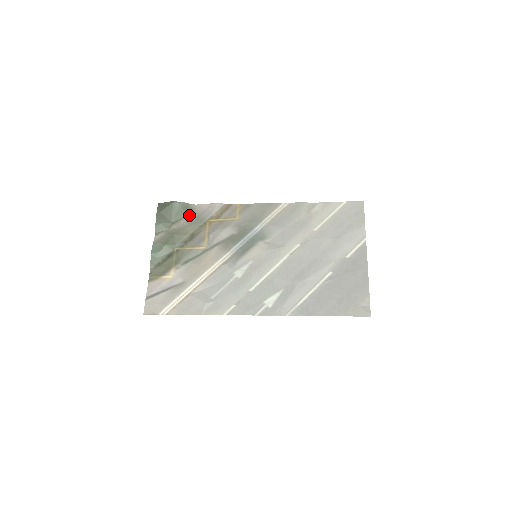
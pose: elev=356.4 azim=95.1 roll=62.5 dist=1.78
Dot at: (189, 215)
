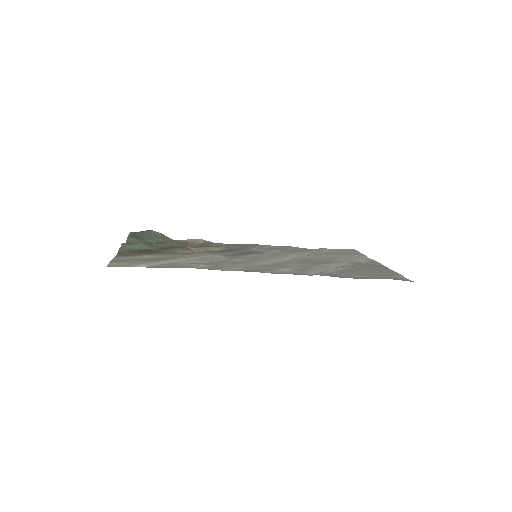
Dot at: occluded
